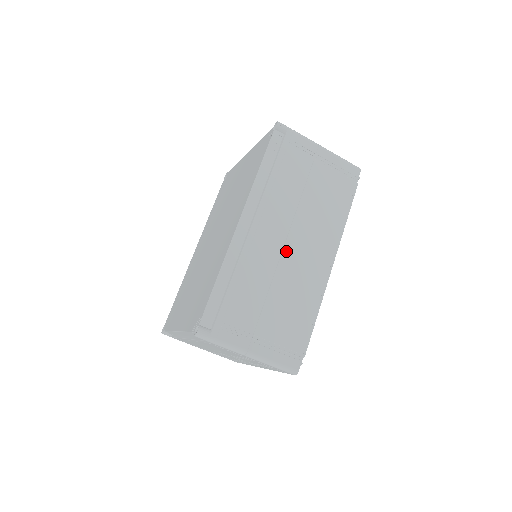
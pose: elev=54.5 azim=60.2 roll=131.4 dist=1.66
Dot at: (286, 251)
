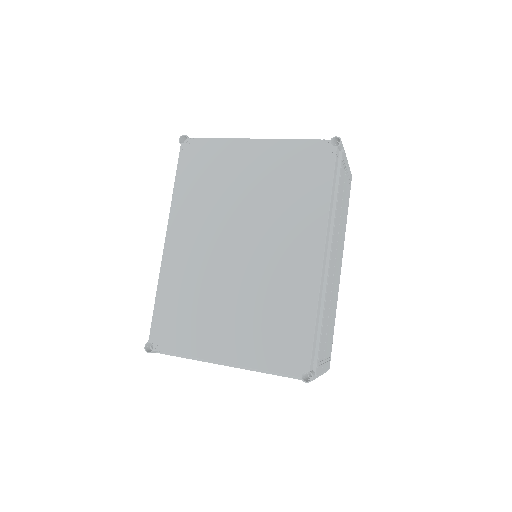
Dot at: (334, 272)
